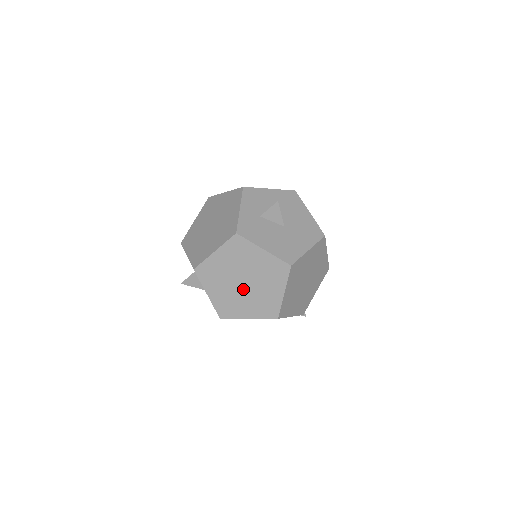
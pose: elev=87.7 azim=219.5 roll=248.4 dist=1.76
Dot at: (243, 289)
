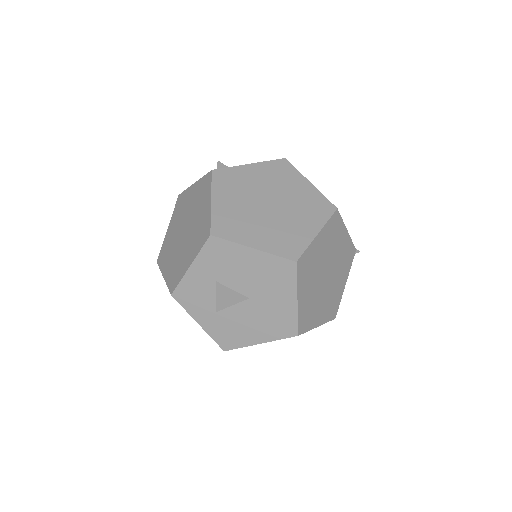
Dot at: (276, 211)
